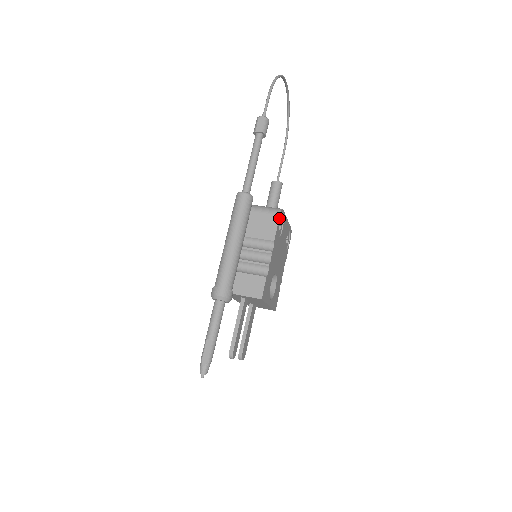
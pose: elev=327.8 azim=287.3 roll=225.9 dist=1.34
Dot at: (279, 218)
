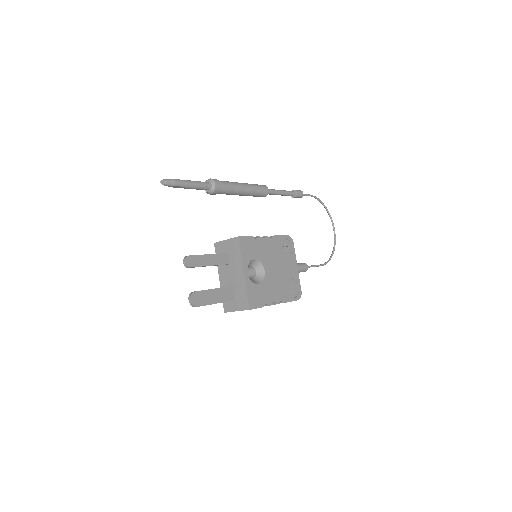
Dot at: (286, 236)
